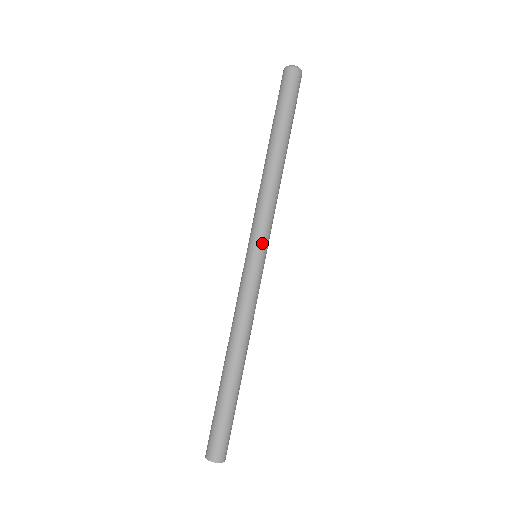
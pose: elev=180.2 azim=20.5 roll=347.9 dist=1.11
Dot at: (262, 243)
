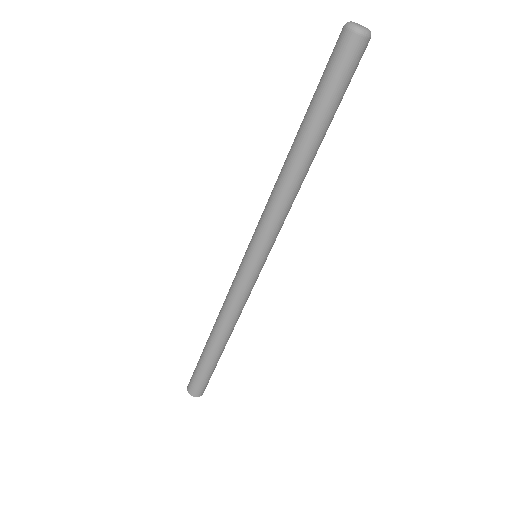
Dot at: (266, 252)
